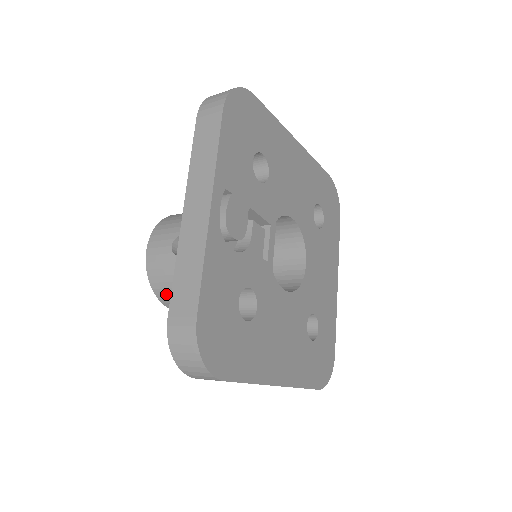
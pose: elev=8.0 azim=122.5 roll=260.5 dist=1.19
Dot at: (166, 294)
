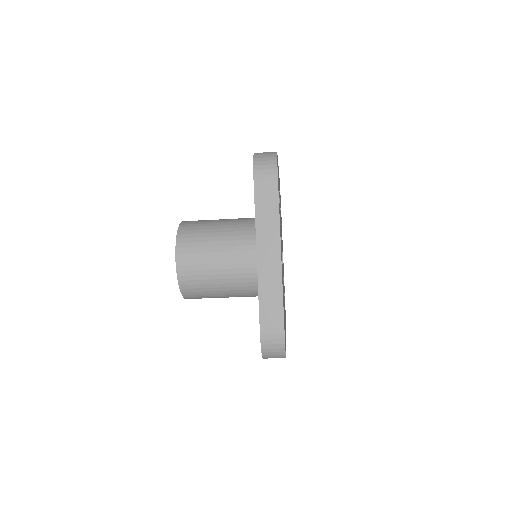
Dot at: (188, 234)
